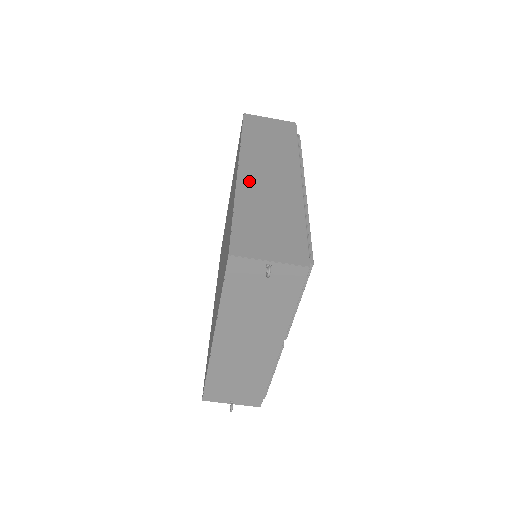
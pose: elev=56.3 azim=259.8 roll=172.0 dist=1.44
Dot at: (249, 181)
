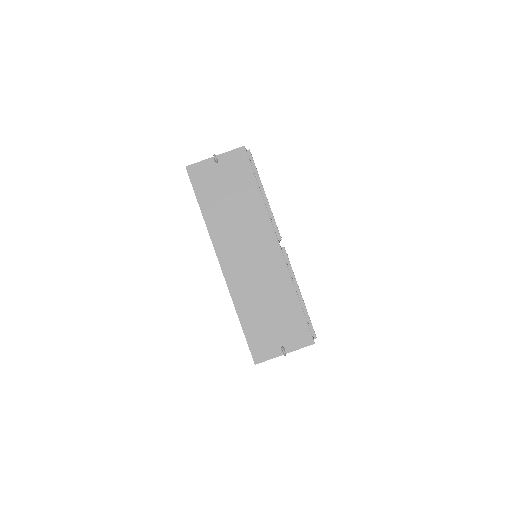
Dot at: occluded
